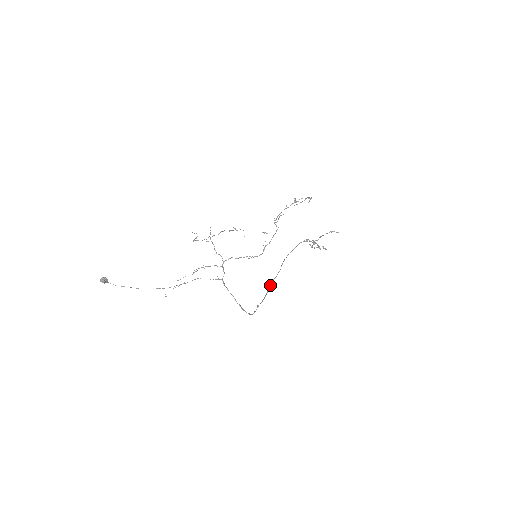
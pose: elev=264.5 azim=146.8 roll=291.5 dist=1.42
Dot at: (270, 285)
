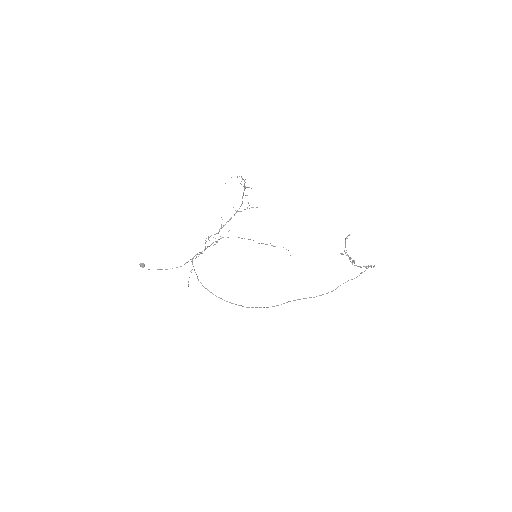
Dot at: (297, 299)
